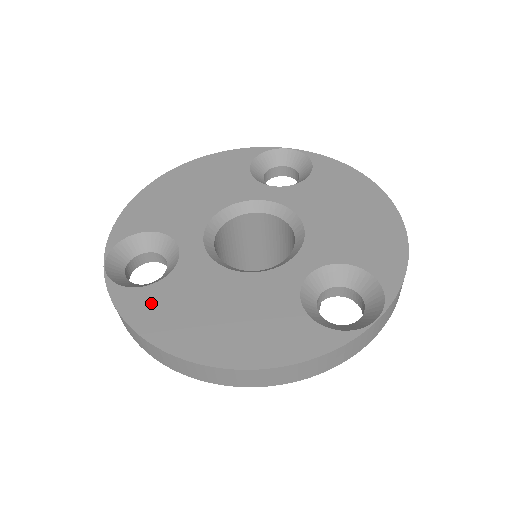
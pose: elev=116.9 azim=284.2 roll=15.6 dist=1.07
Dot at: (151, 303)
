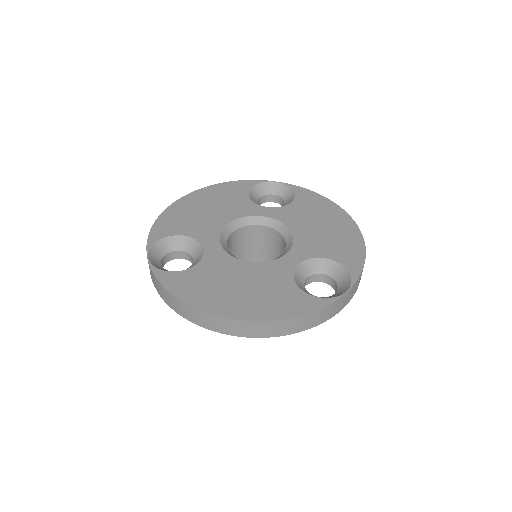
Dot at: (188, 281)
